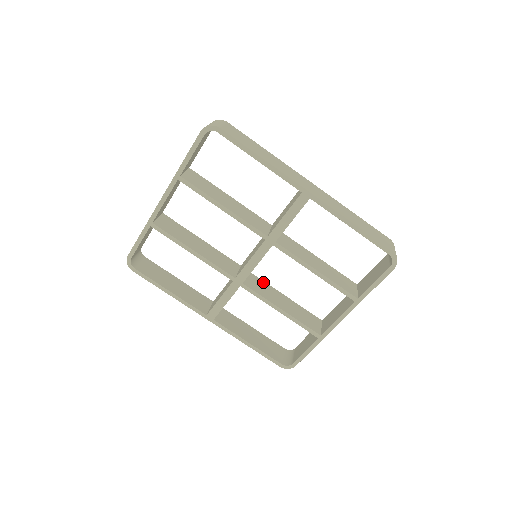
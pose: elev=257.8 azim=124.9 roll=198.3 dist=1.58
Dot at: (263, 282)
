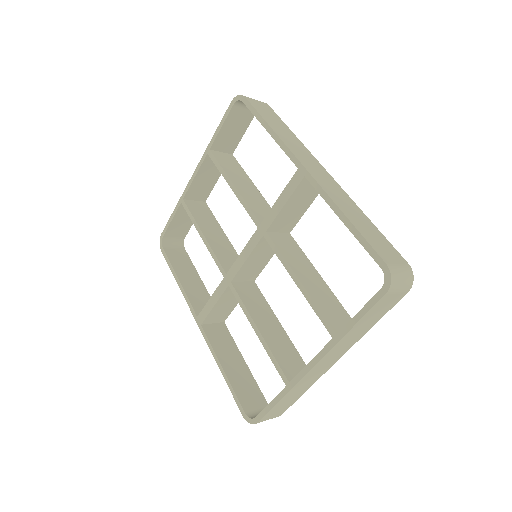
Dot at: (263, 299)
